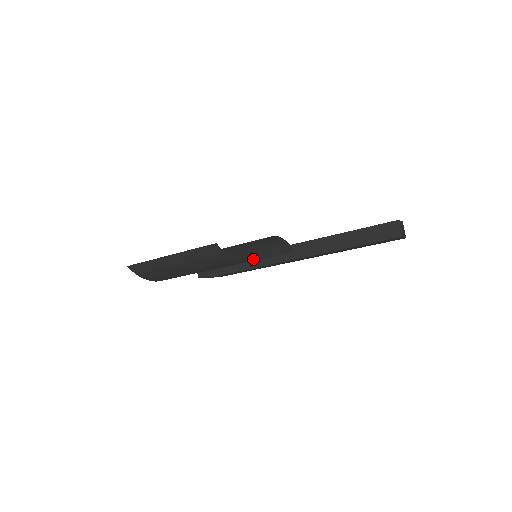
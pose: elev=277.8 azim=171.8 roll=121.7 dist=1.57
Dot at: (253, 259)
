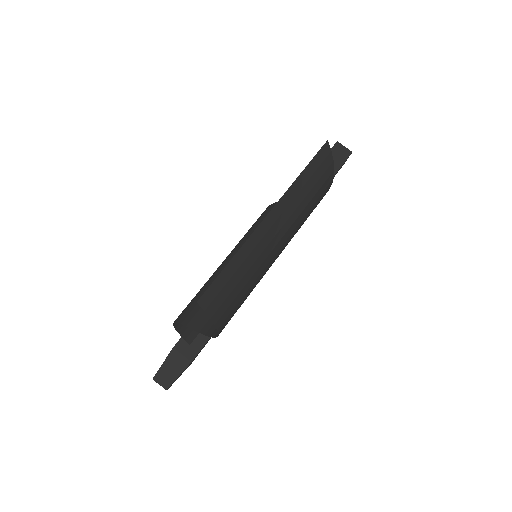
Dot at: occluded
